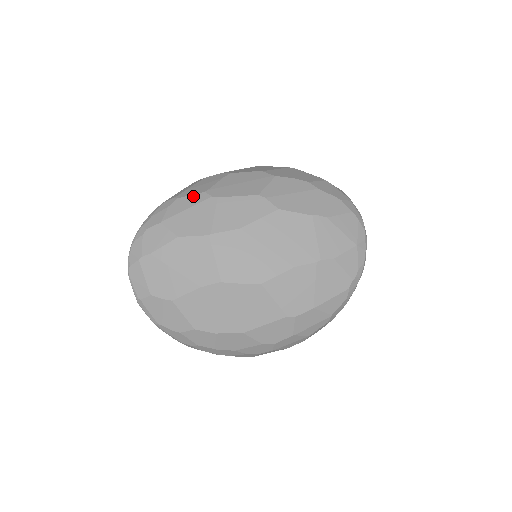
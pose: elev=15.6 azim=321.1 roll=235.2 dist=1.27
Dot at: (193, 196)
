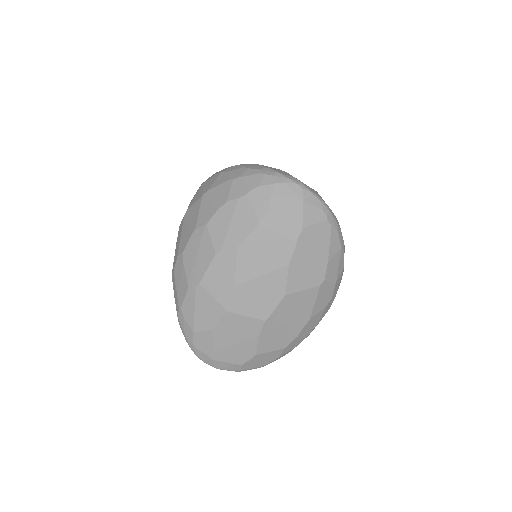
Dot at: (186, 298)
